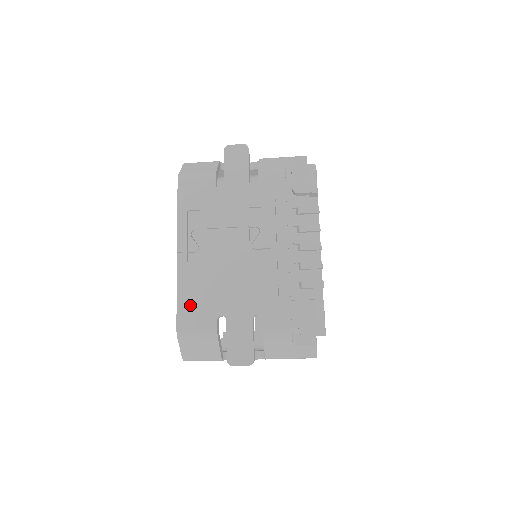
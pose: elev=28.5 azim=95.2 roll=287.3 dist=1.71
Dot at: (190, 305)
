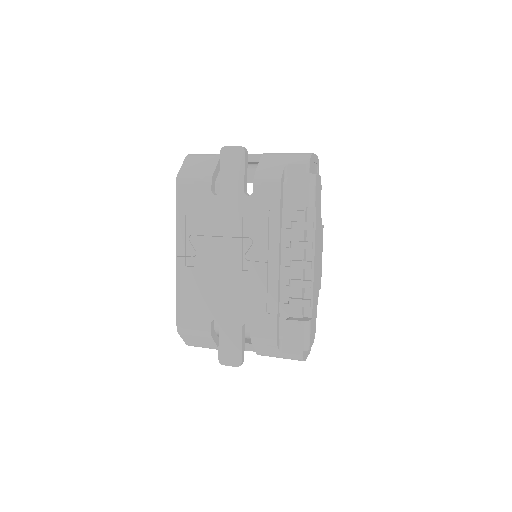
Dot at: (188, 307)
